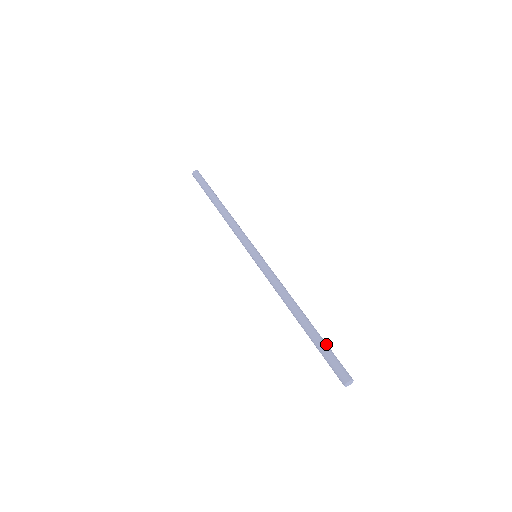
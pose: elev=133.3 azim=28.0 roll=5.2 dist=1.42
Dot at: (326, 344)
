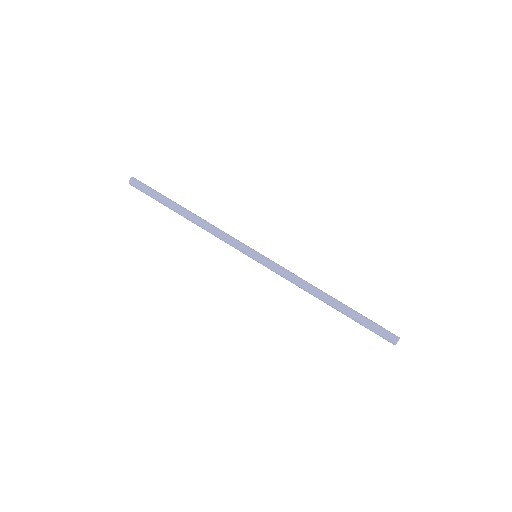
Dot at: (364, 317)
